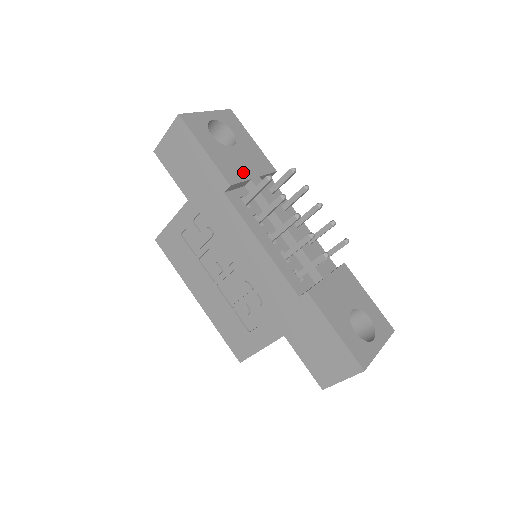
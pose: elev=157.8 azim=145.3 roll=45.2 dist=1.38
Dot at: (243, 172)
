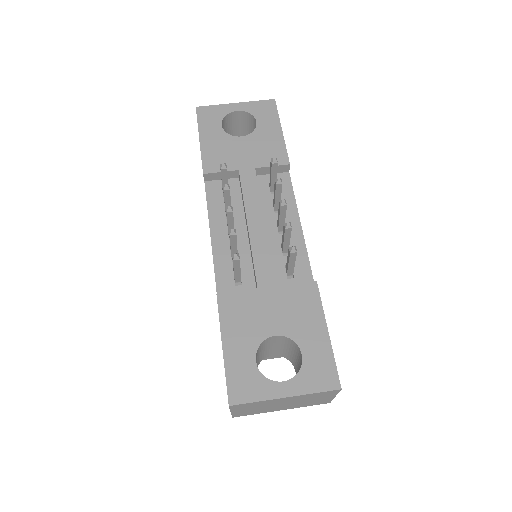
Dot at: (234, 162)
